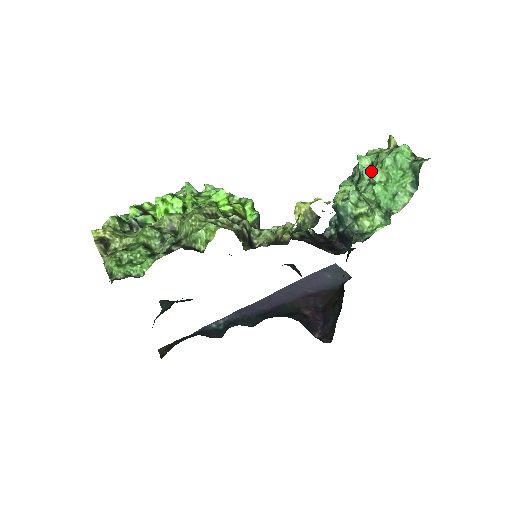
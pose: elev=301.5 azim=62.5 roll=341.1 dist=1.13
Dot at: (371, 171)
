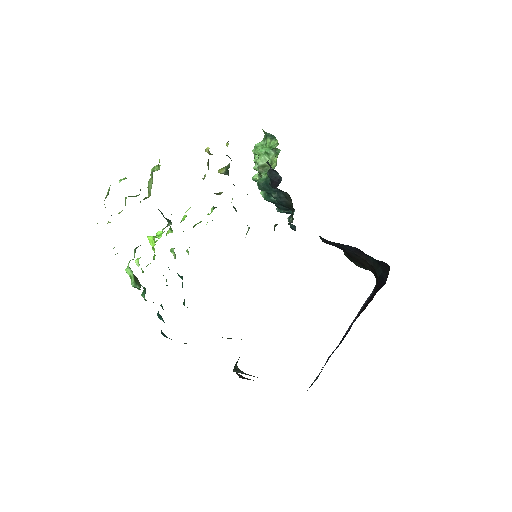
Dot at: (254, 161)
